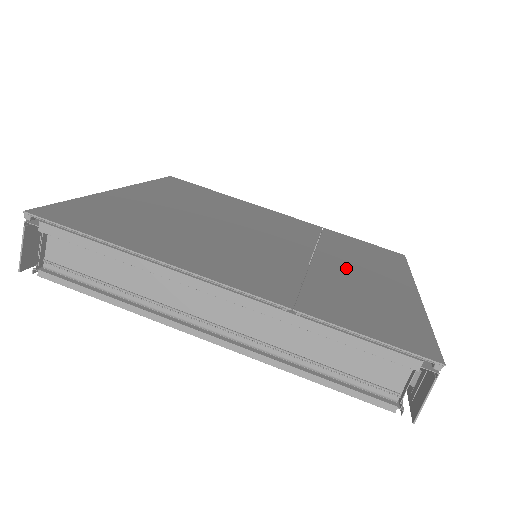
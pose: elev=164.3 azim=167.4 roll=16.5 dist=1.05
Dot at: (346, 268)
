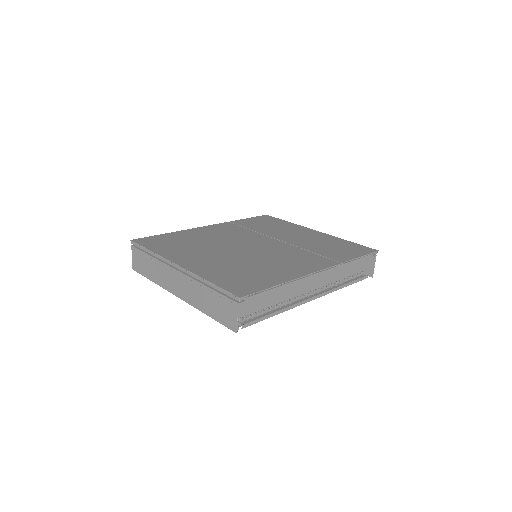
Dot at: (292, 237)
